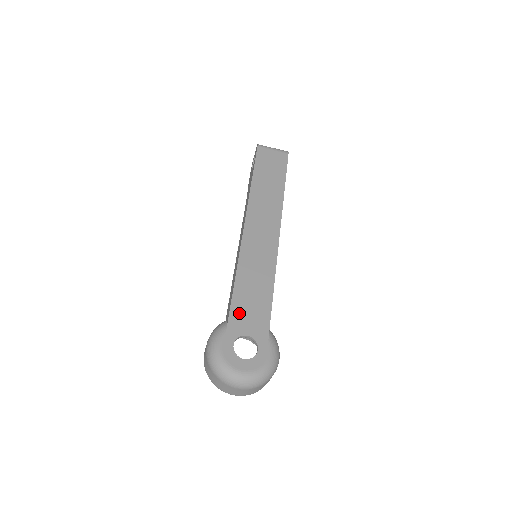
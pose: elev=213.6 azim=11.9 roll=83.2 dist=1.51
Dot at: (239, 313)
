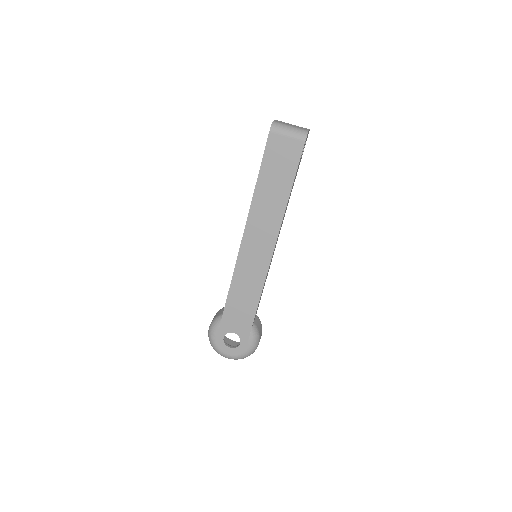
Dot at: (229, 317)
